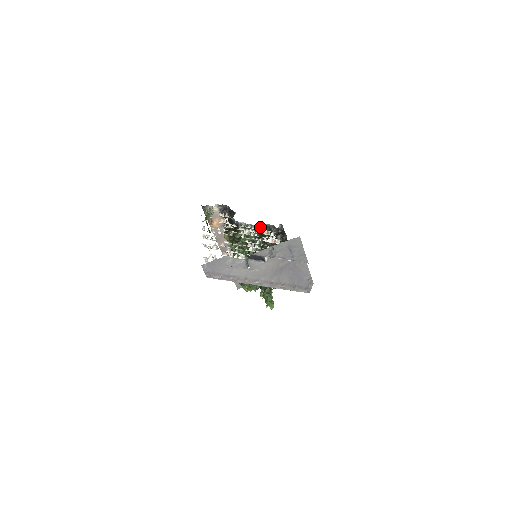
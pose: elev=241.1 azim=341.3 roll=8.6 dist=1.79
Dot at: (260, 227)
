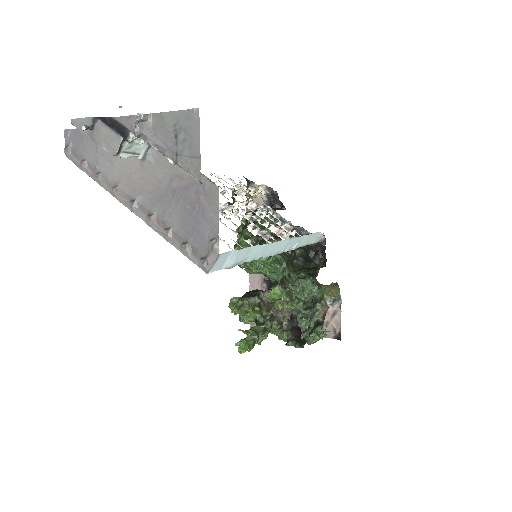
Dot at: (296, 229)
